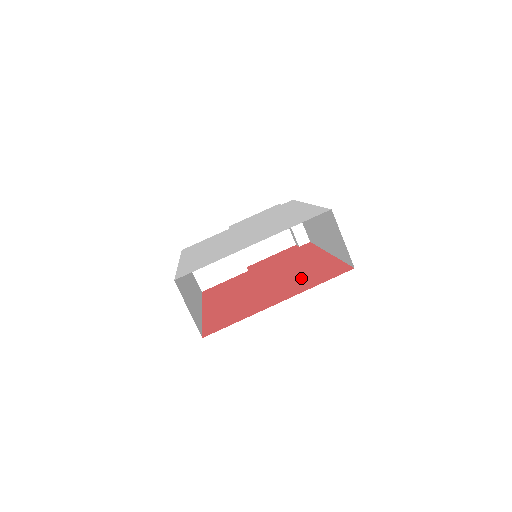
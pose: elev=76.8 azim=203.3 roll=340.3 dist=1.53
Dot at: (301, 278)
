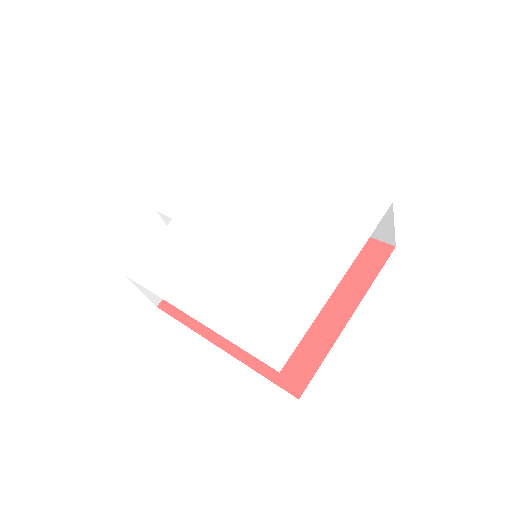
Dot at: occluded
